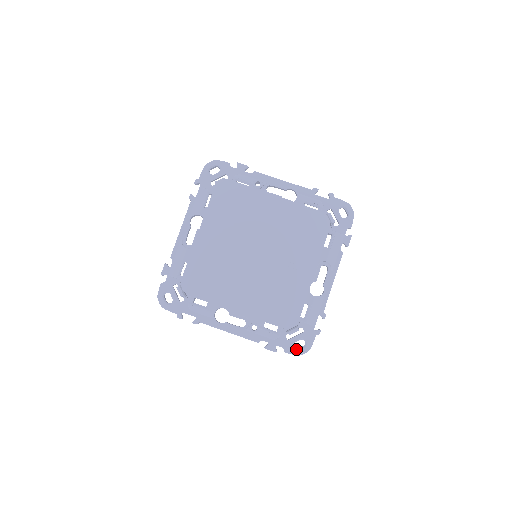
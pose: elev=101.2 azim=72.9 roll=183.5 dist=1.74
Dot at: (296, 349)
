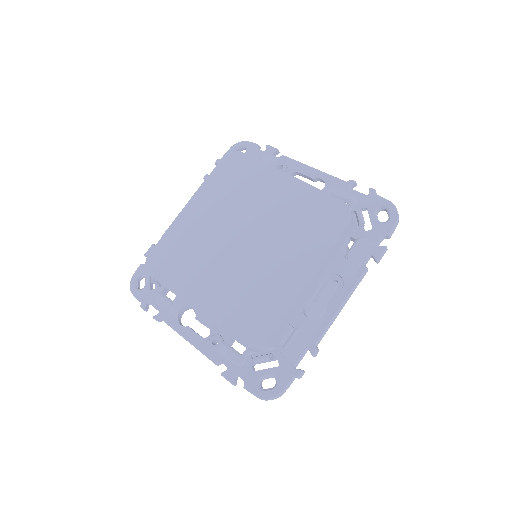
Dot at: (260, 388)
